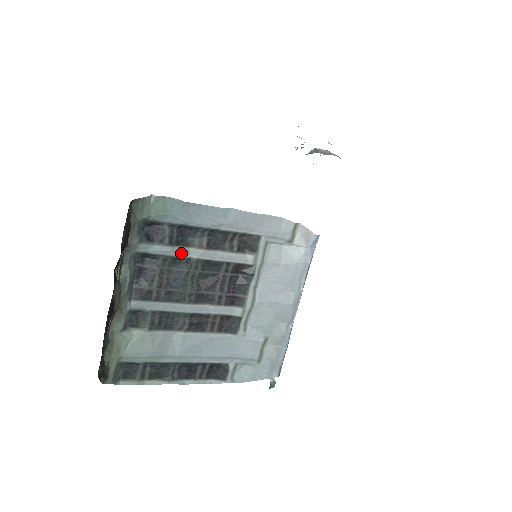
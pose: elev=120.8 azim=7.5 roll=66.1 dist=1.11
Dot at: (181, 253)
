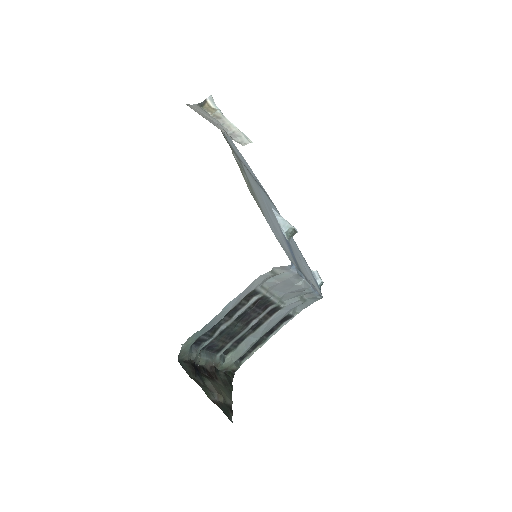
Dot at: (220, 331)
